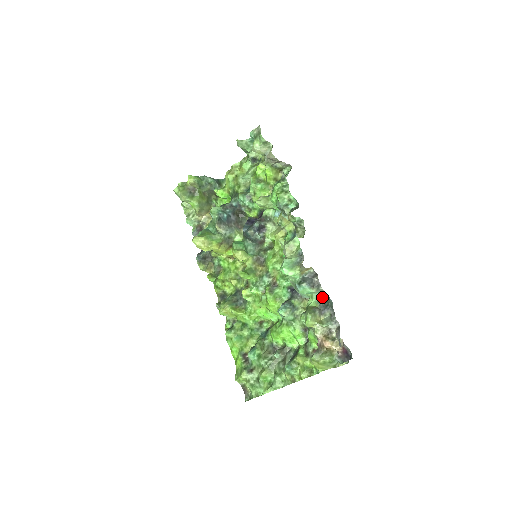
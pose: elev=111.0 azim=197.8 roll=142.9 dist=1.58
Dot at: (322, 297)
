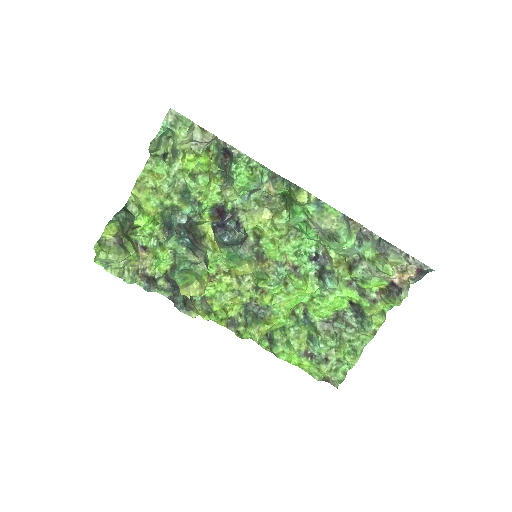
Dot at: (375, 242)
